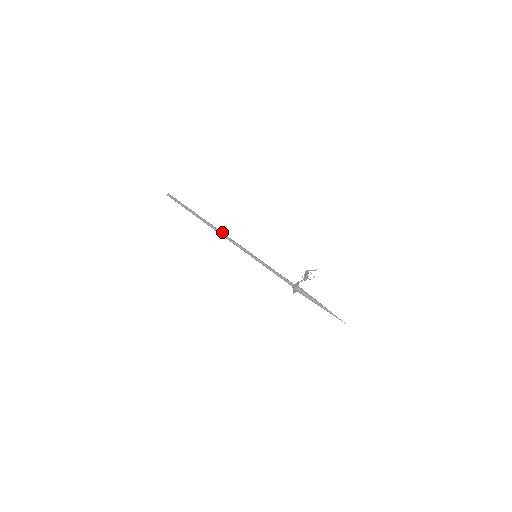
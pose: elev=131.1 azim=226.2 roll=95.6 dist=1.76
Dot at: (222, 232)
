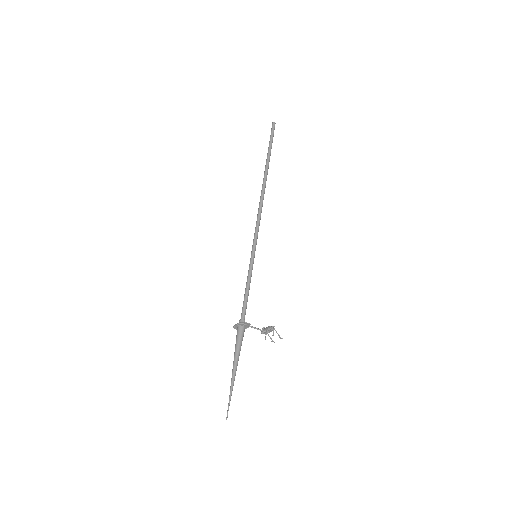
Dot at: occluded
